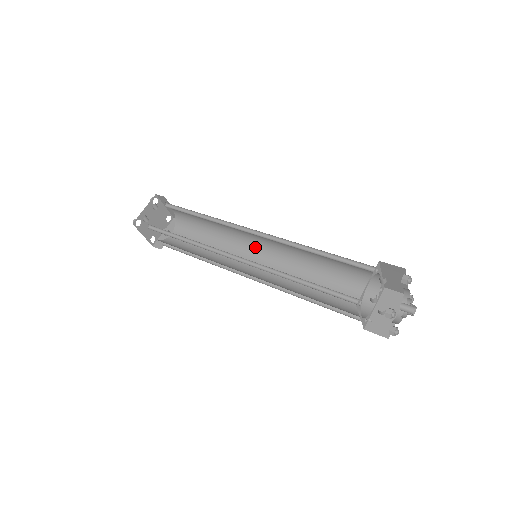
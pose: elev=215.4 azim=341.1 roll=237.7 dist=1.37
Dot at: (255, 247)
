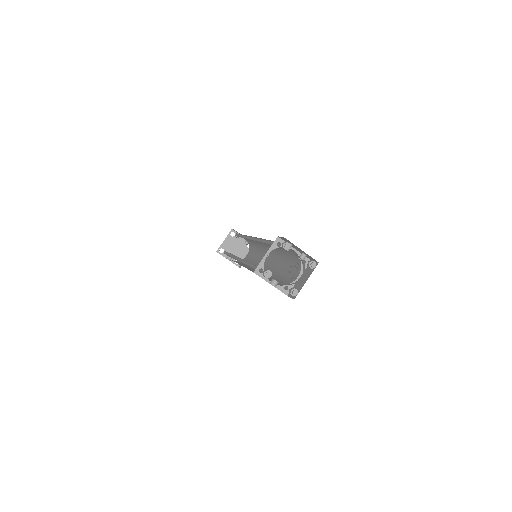
Dot at: occluded
